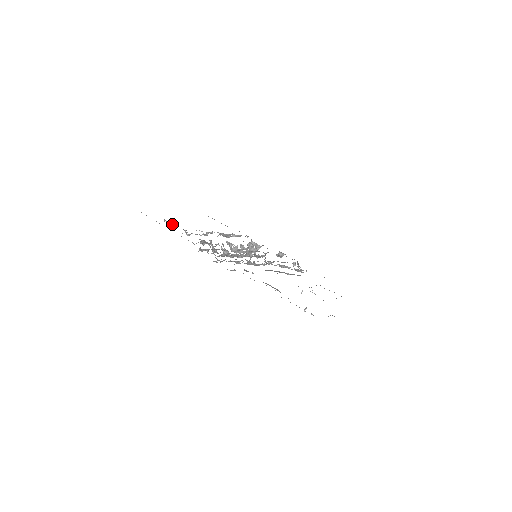
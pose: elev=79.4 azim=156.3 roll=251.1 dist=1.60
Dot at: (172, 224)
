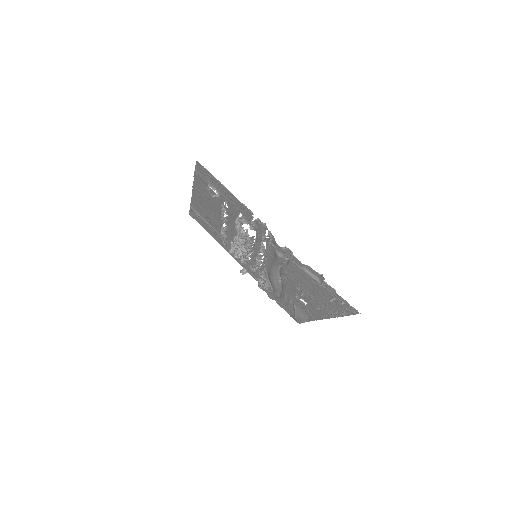
Dot at: (218, 193)
